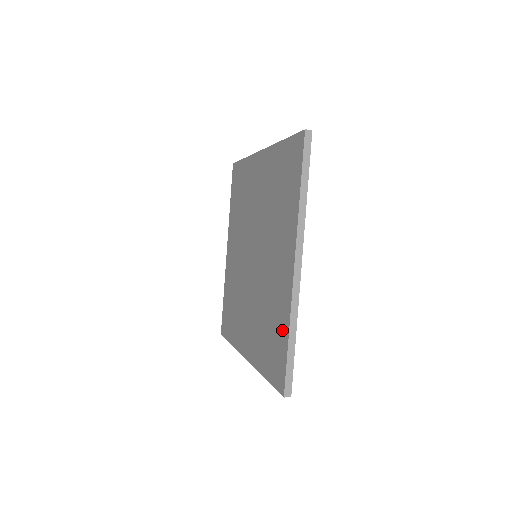
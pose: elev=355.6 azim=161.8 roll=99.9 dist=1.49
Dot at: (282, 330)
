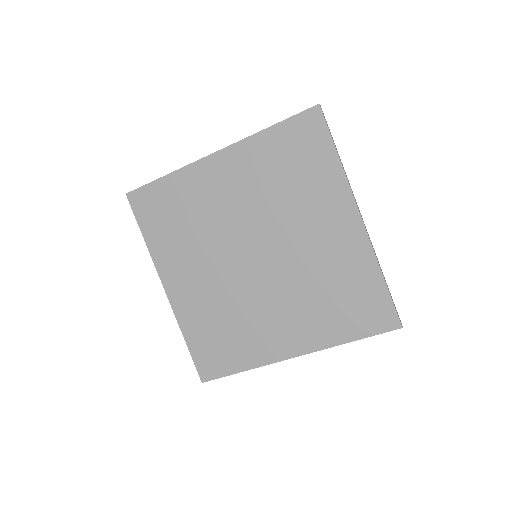
Dot at: (368, 280)
